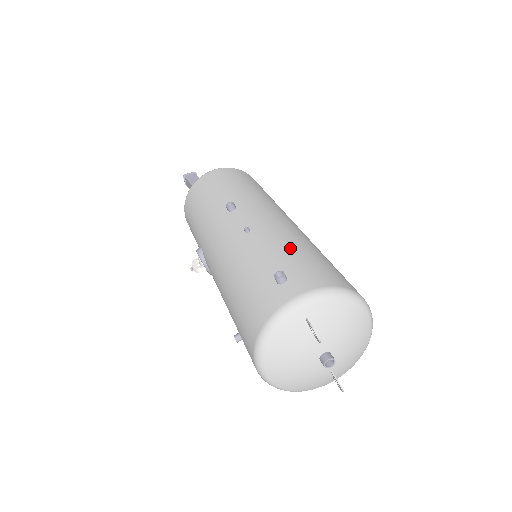
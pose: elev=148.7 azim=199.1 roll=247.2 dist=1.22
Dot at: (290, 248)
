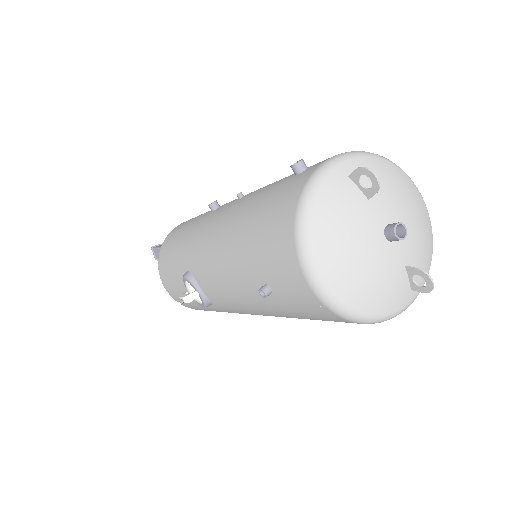
Dot at: occluded
